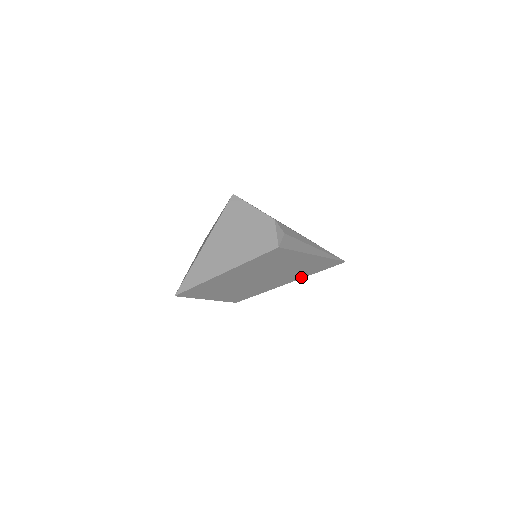
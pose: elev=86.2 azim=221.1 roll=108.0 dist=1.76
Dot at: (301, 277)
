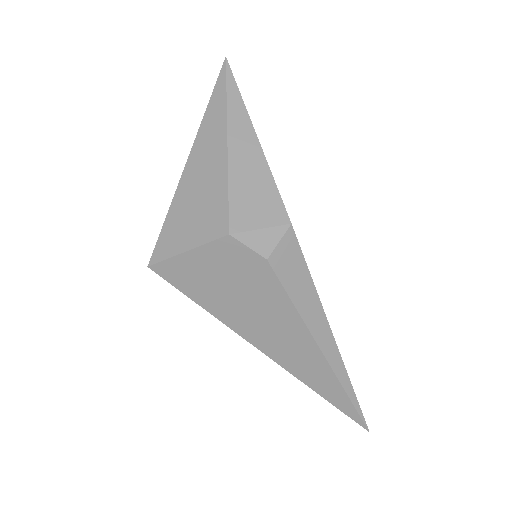
Dot at: (337, 350)
